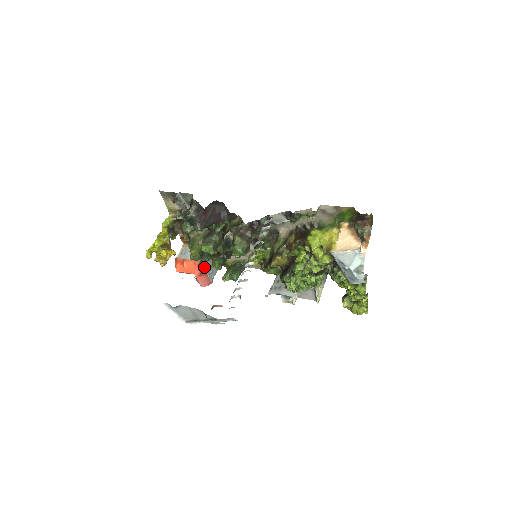
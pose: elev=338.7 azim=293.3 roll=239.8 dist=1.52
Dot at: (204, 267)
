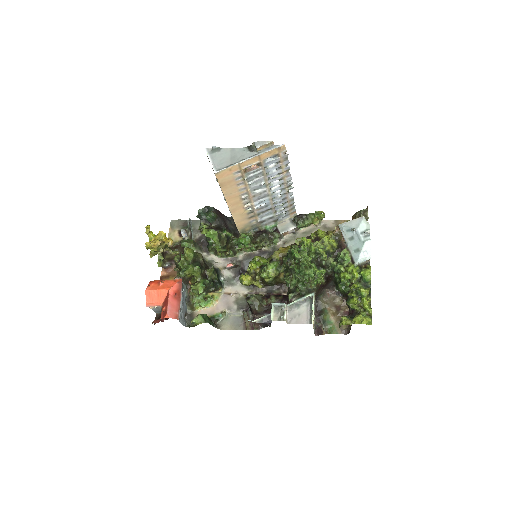
Dot at: (182, 291)
